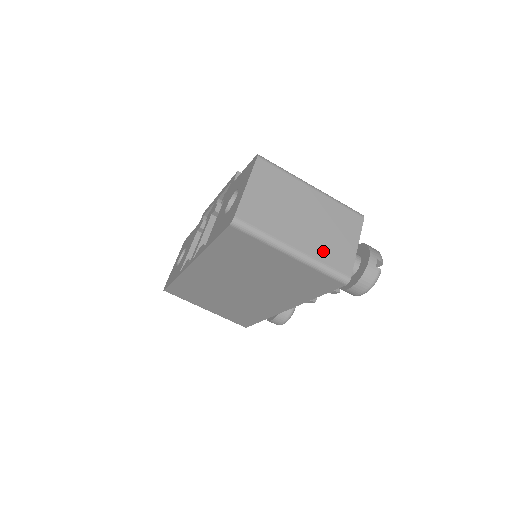
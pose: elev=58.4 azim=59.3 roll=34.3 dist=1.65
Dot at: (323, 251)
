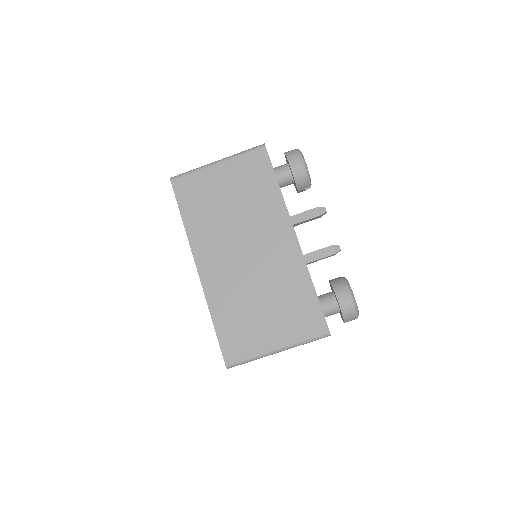
Dot at: occluded
